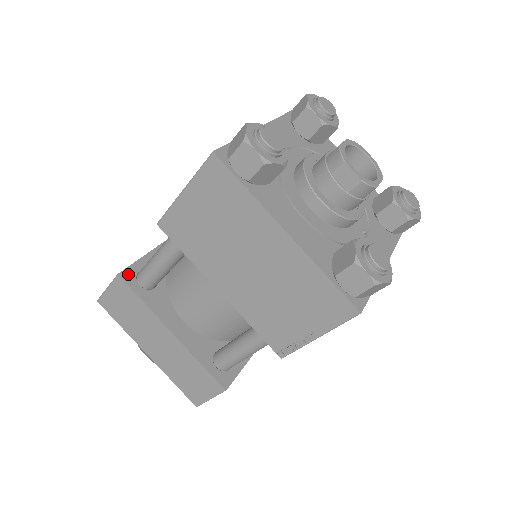
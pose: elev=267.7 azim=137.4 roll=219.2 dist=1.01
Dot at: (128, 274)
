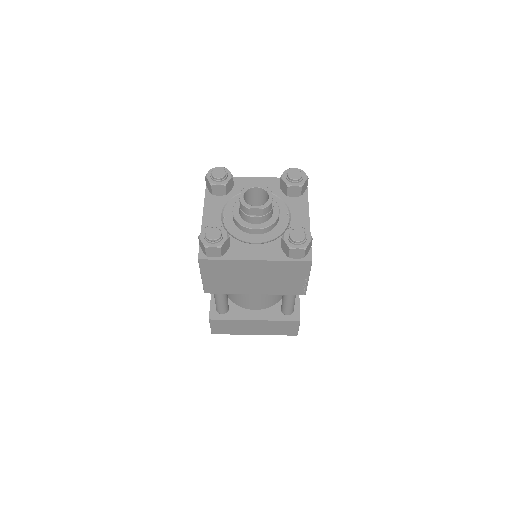
Dot at: (213, 315)
